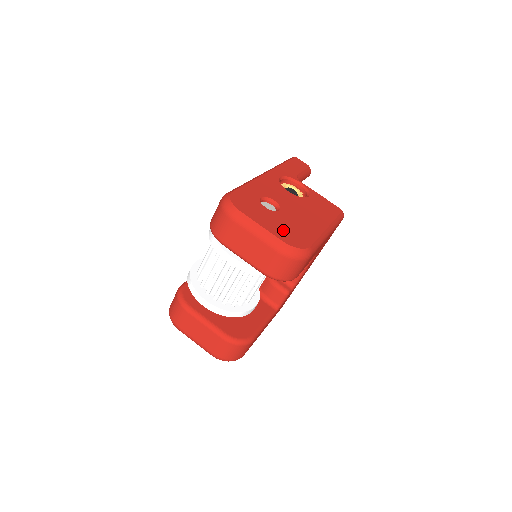
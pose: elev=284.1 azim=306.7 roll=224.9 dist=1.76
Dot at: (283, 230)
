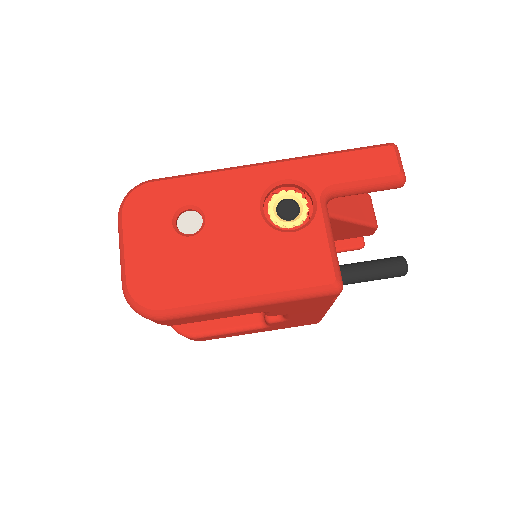
Dot at: (151, 267)
